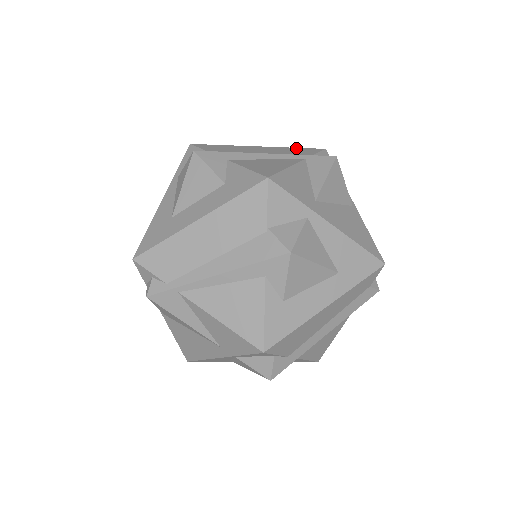
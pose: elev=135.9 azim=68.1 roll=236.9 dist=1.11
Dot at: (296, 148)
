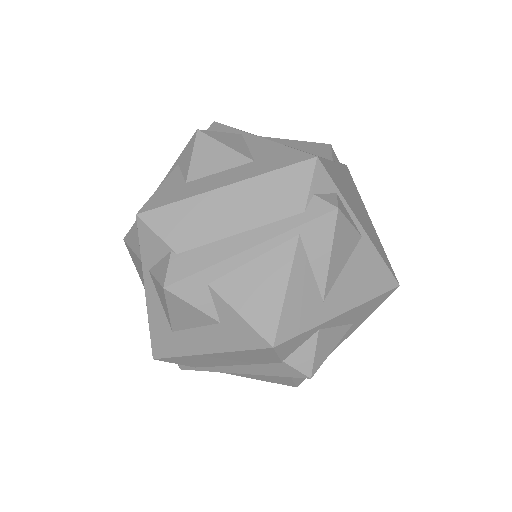
Dot at: (277, 174)
